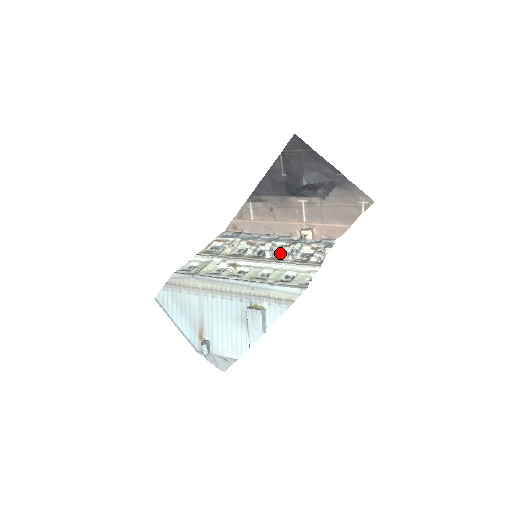
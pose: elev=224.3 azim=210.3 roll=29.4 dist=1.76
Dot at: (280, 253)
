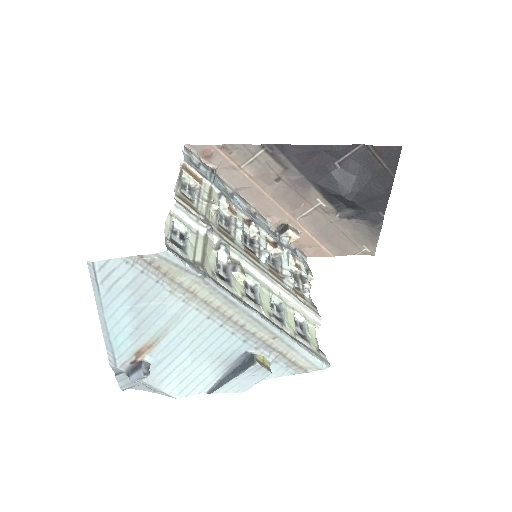
Dot at: occluded
